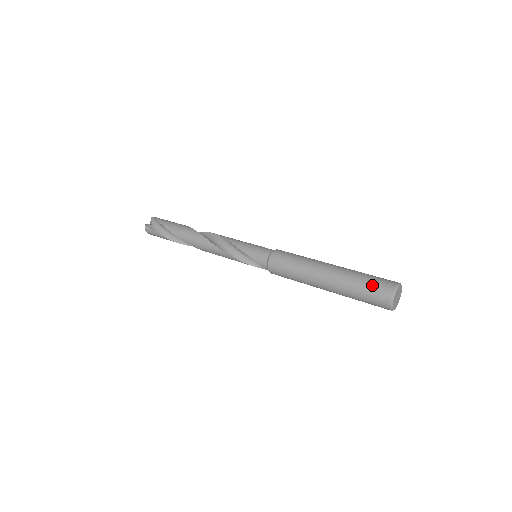
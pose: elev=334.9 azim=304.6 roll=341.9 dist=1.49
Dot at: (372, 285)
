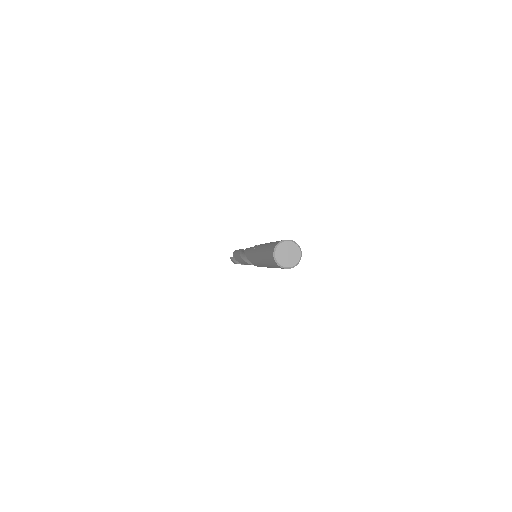
Dot at: (269, 249)
